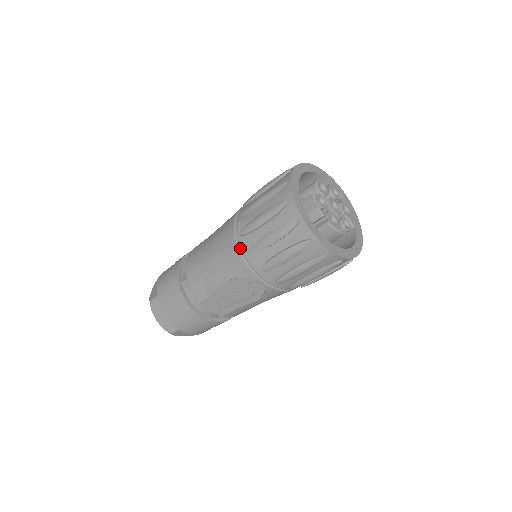
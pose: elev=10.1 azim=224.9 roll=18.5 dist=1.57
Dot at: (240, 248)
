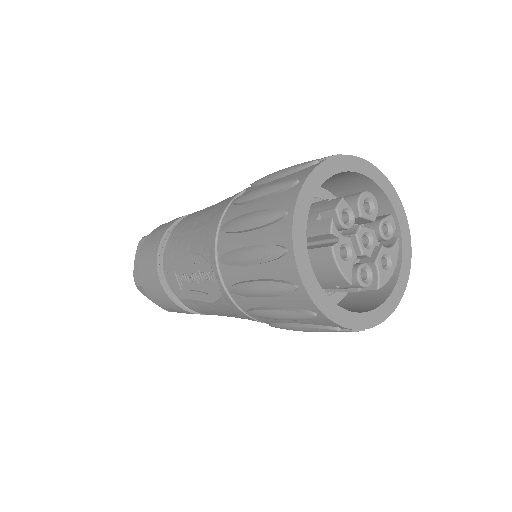
Dot at: (223, 219)
